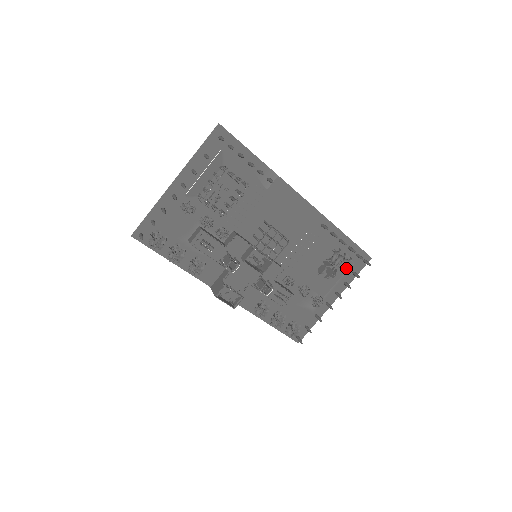
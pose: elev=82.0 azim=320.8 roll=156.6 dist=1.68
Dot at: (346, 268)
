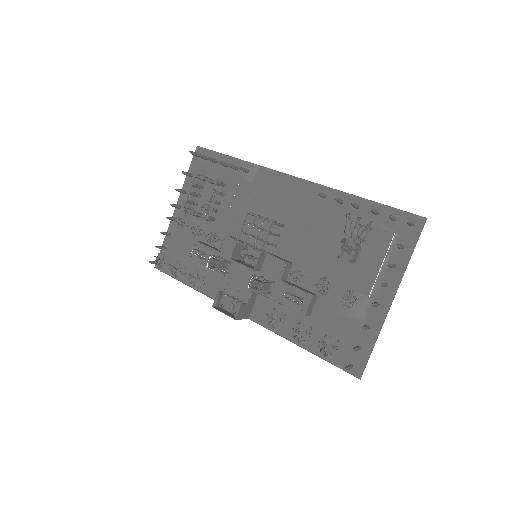
Dot at: (387, 244)
